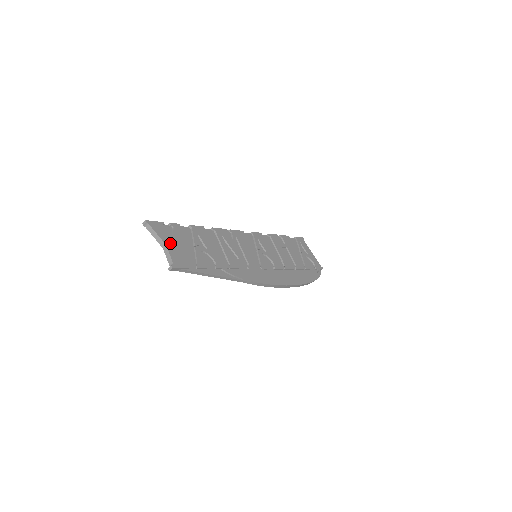
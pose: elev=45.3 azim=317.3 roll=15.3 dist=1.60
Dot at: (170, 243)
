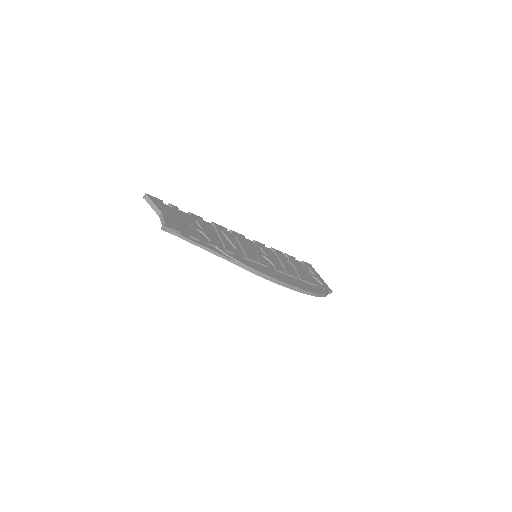
Dot at: (166, 213)
